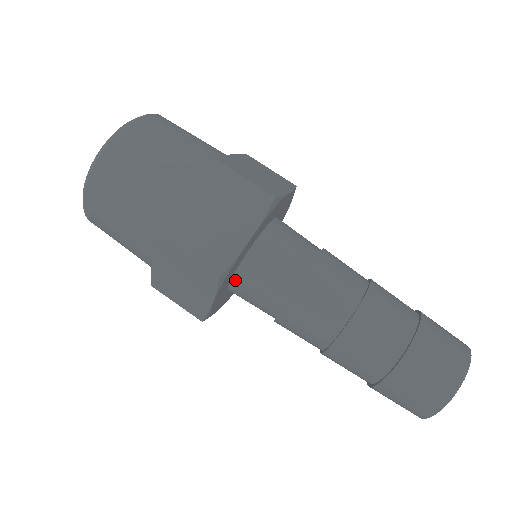
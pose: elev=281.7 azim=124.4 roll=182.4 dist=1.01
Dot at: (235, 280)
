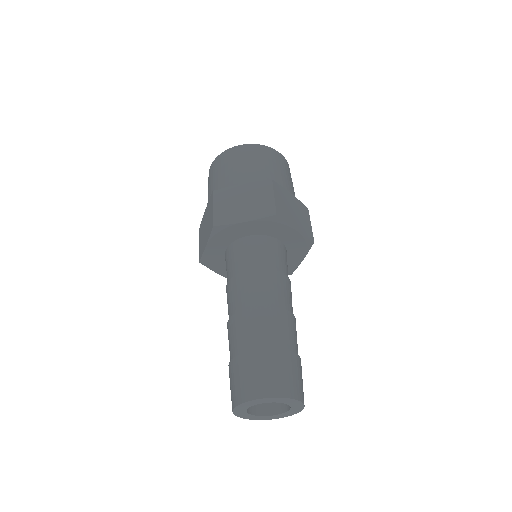
Dot at: (228, 249)
